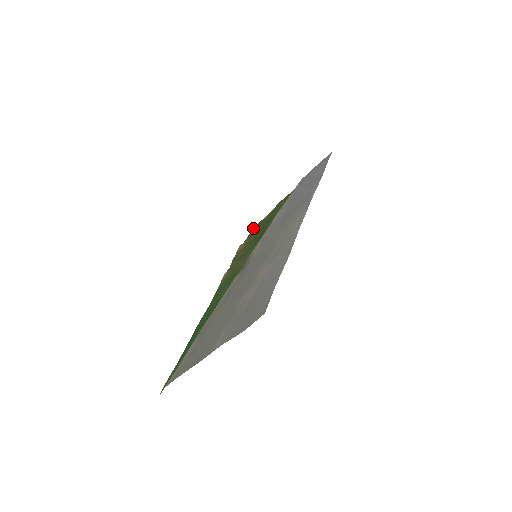
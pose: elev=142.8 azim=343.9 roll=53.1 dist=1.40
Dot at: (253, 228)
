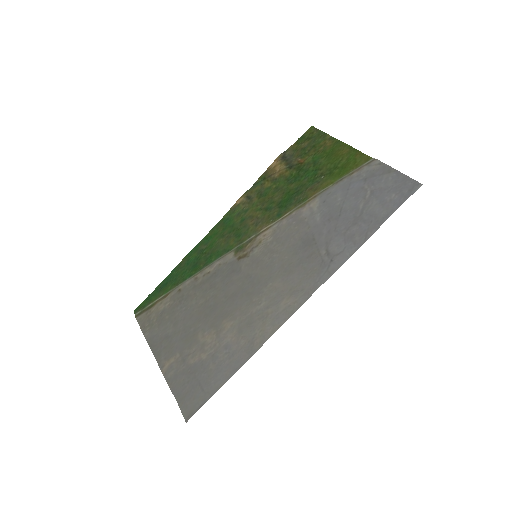
Dot at: (312, 126)
